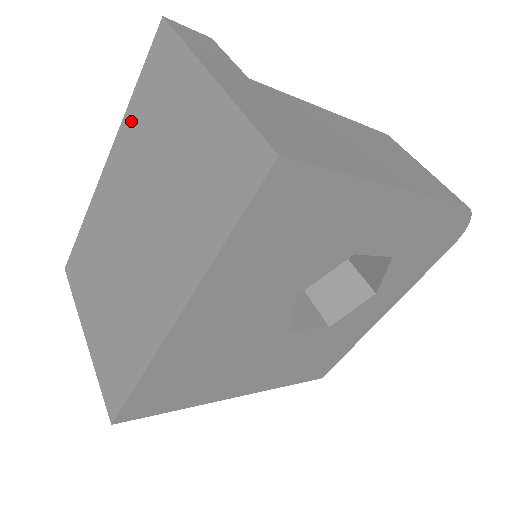
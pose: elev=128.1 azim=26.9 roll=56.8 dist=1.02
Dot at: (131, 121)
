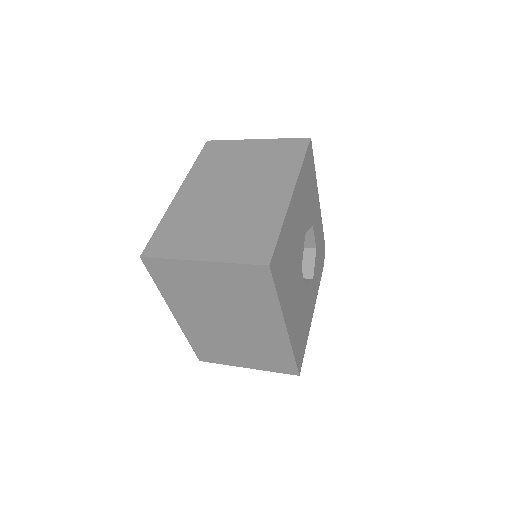
Dot at: (199, 169)
